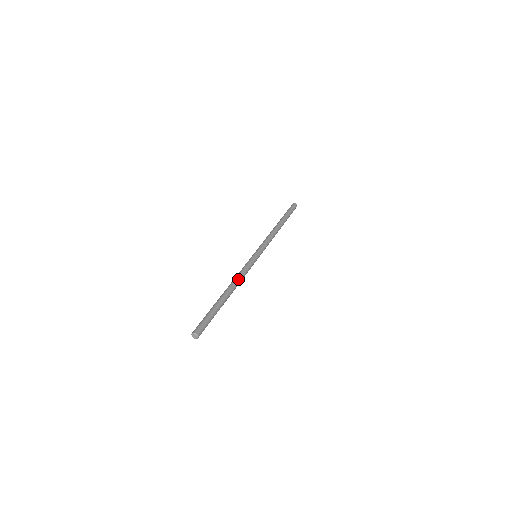
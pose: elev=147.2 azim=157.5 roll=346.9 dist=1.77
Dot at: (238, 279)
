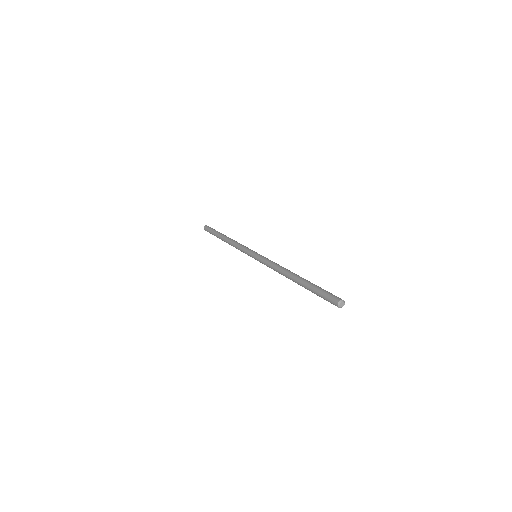
Dot at: (281, 267)
